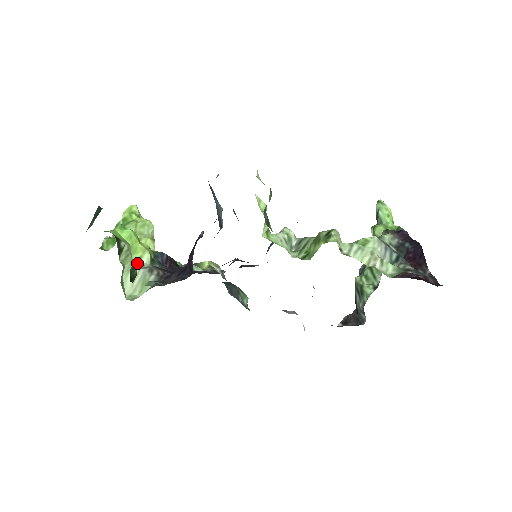
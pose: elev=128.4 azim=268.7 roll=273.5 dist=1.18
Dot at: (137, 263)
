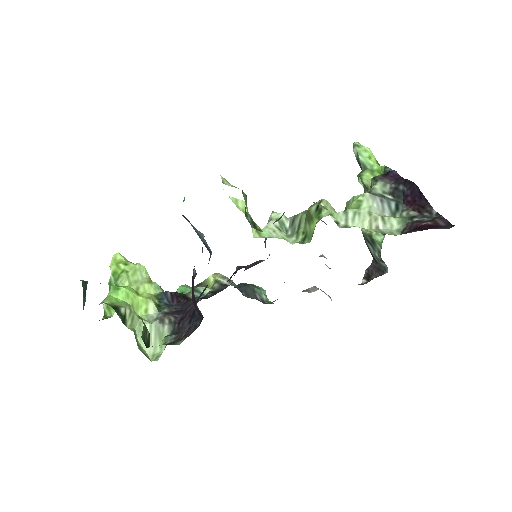
Dot at: (145, 326)
